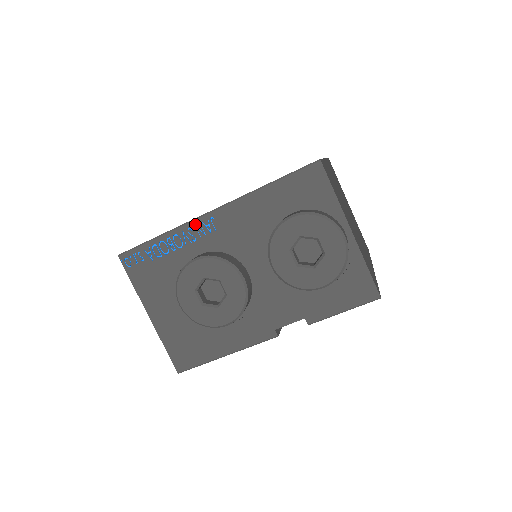
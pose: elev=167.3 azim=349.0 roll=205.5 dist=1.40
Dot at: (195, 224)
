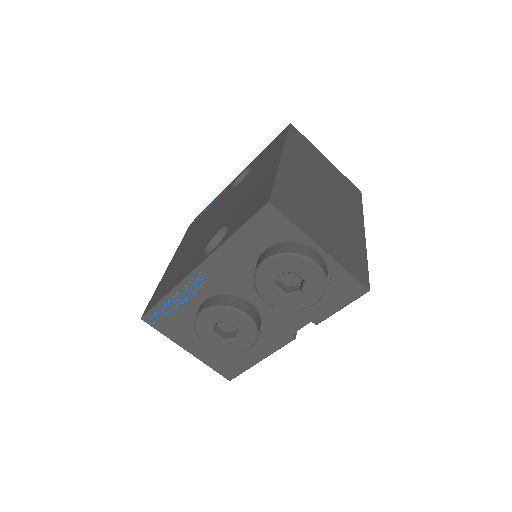
Dot at: (188, 281)
